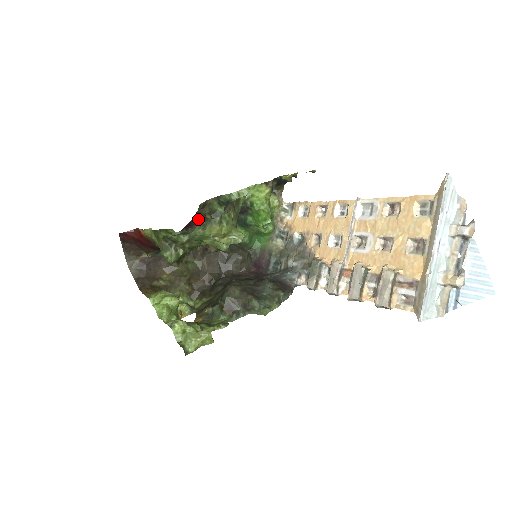
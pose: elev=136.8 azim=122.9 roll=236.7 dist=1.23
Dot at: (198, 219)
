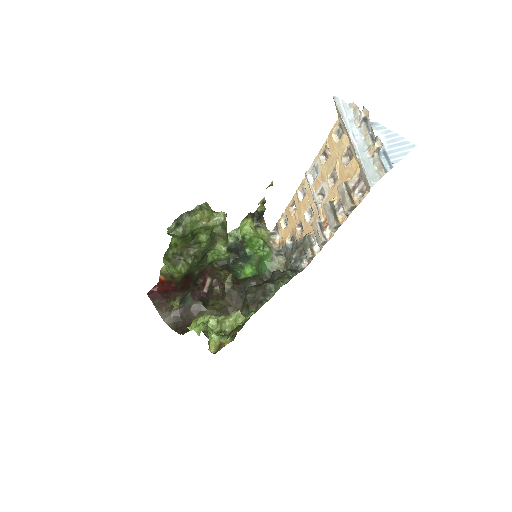
Dot at: (208, 269)
